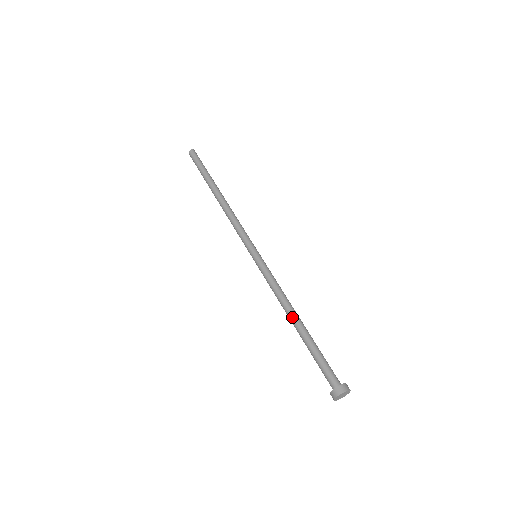
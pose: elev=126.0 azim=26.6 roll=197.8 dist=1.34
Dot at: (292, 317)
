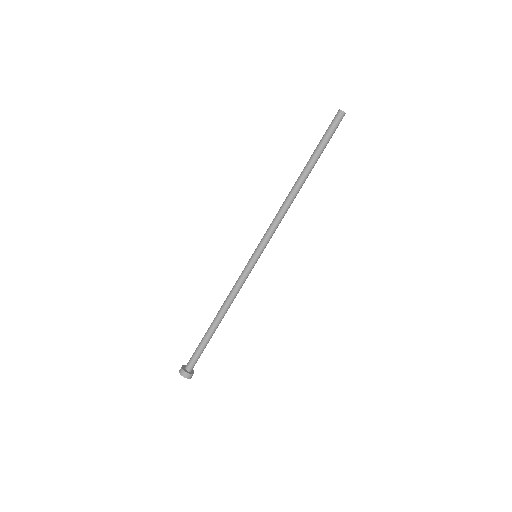
Dot at: (217, 314)
